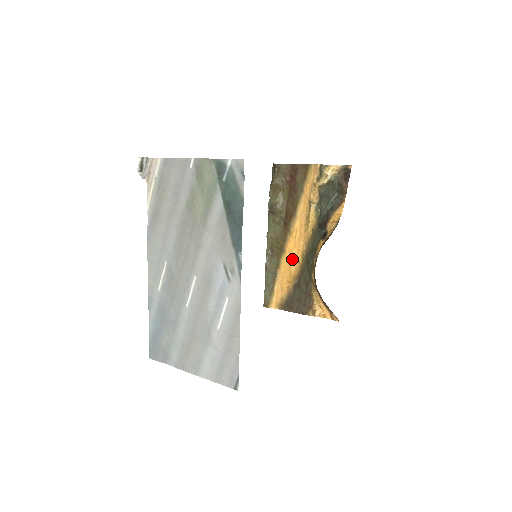
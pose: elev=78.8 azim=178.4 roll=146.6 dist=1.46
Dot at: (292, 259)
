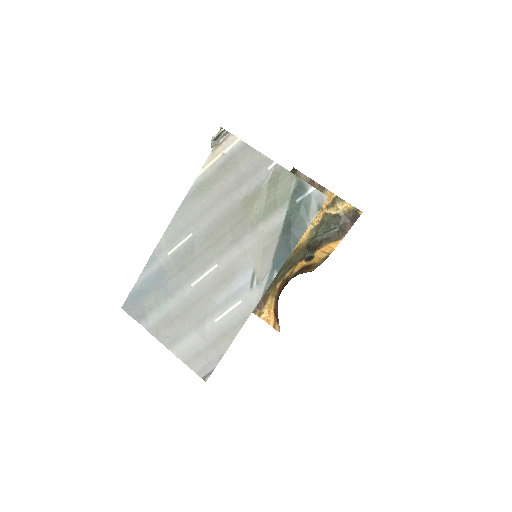
Dot at: occluded
